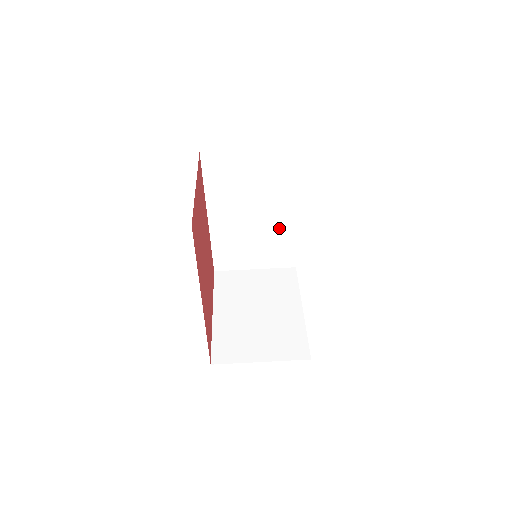
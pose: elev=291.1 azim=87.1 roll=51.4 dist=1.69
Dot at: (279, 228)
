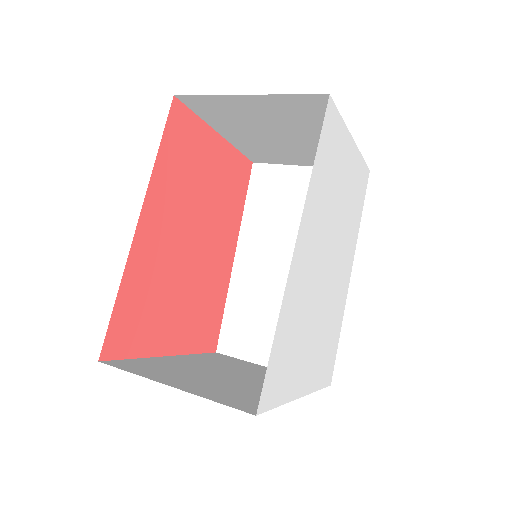
Dot at: occluded
